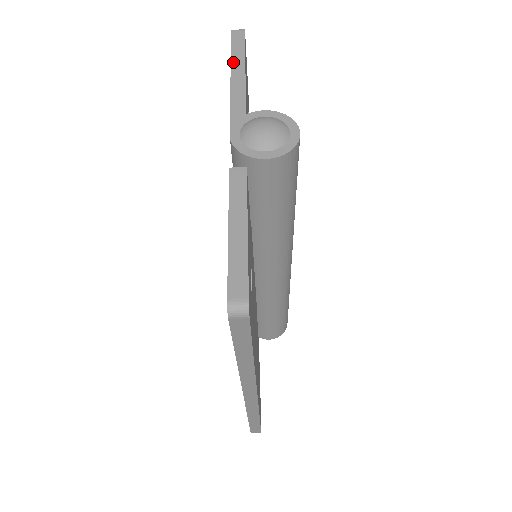
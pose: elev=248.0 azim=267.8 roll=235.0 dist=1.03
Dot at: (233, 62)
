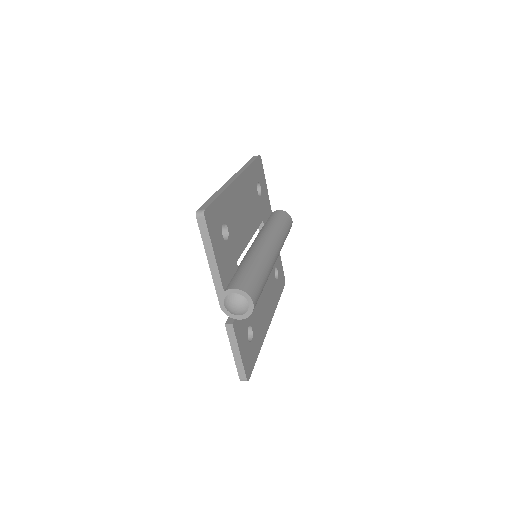
Dot at: (206, 250)
